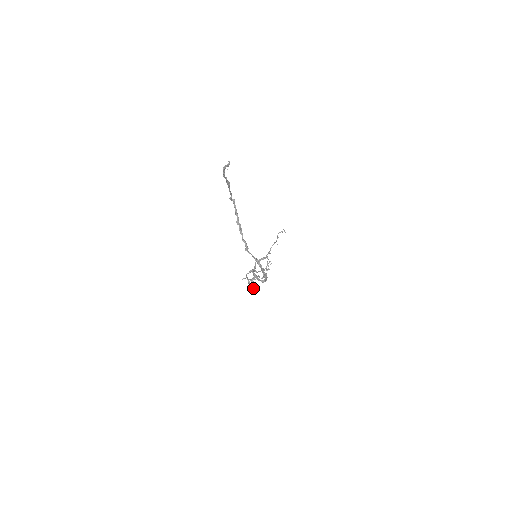
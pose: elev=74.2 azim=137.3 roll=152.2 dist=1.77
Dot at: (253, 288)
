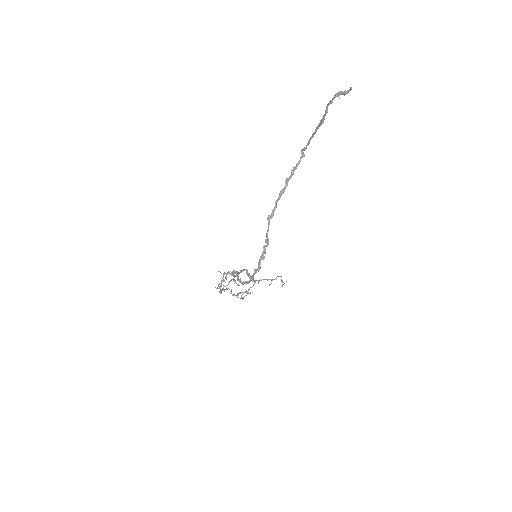
Dot at: (220, 291)
